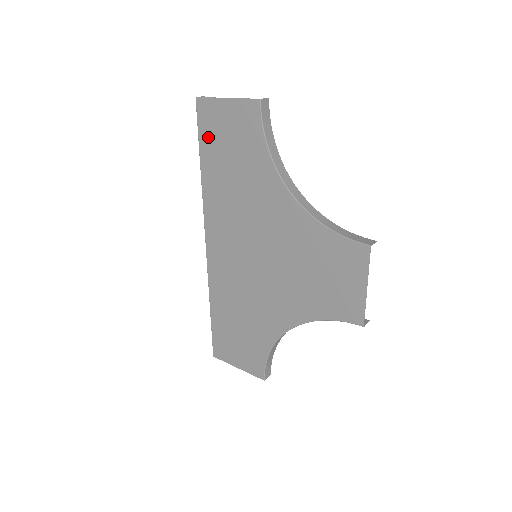
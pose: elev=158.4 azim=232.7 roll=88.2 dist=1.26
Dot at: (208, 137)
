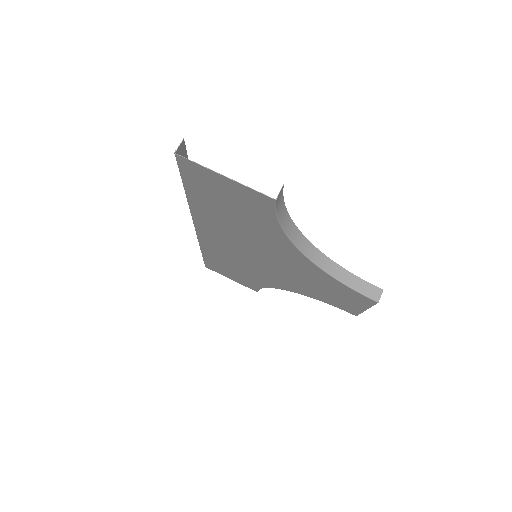
Dot at: (196, 185)
